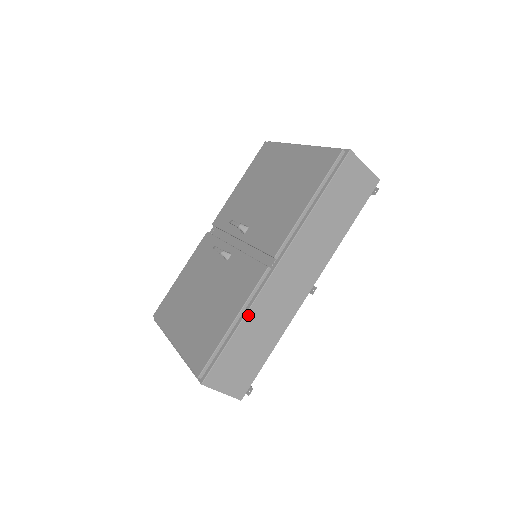
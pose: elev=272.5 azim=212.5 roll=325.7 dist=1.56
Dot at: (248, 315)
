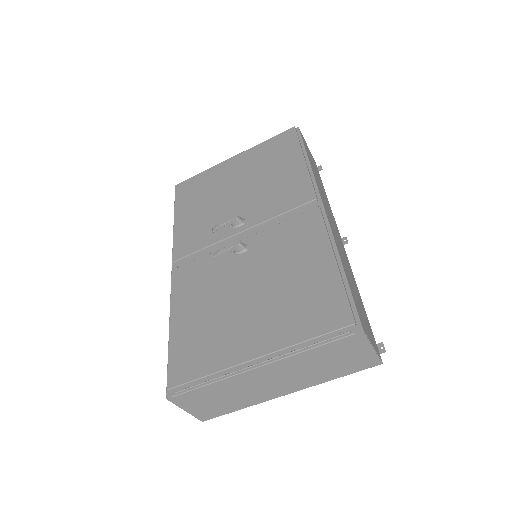
Dot at: (338, 251)
